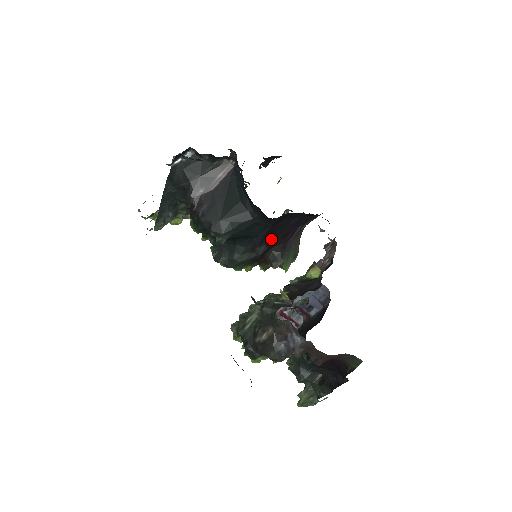
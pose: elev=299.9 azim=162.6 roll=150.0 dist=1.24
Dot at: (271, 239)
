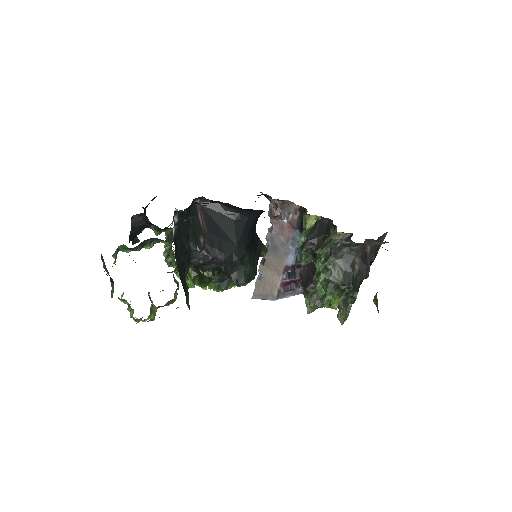
Dot at: (256, 234)
